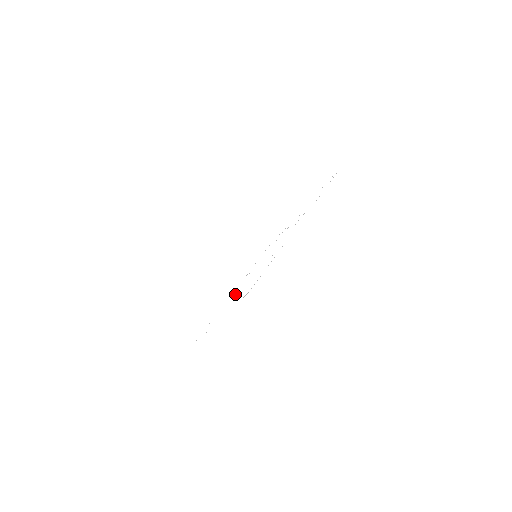
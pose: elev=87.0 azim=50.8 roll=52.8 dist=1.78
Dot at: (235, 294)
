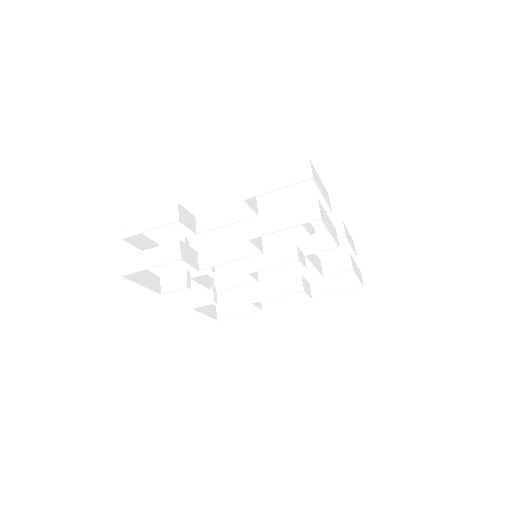
Dot at: (262, 286)
